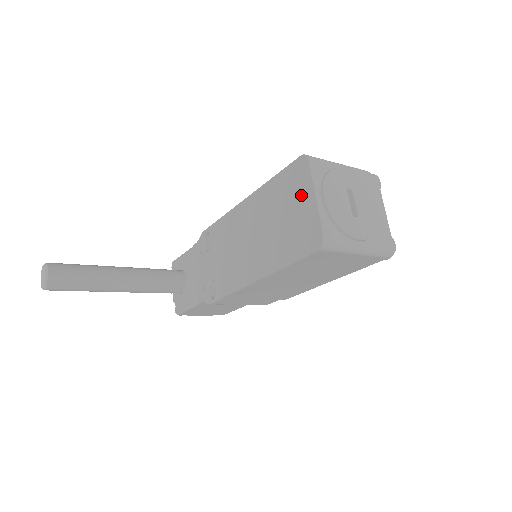
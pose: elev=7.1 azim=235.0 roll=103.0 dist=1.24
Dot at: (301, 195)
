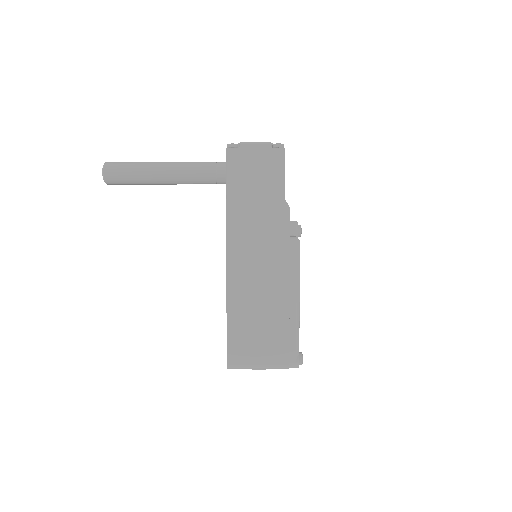
Dot at: occluded
